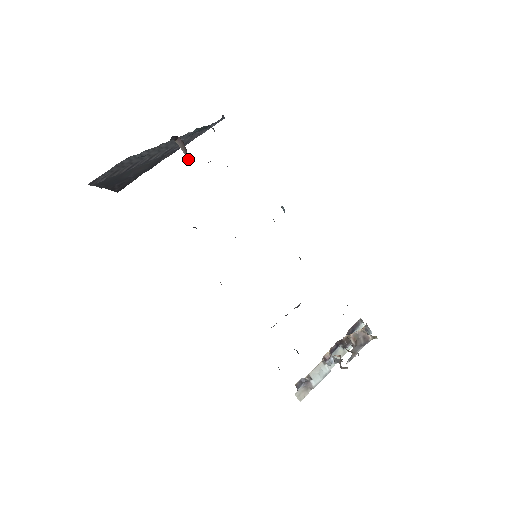
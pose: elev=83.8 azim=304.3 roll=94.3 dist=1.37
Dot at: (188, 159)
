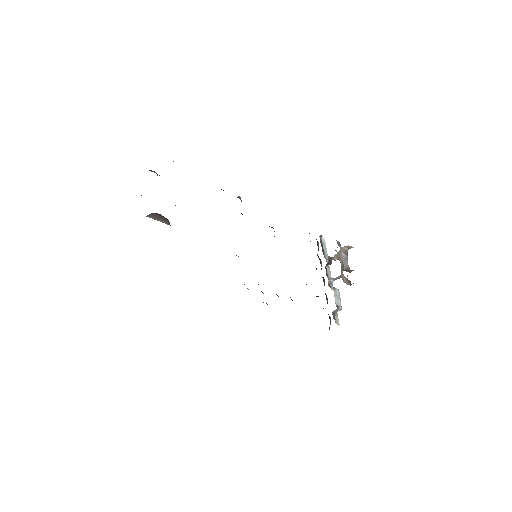
Dot at: (168, 224)
